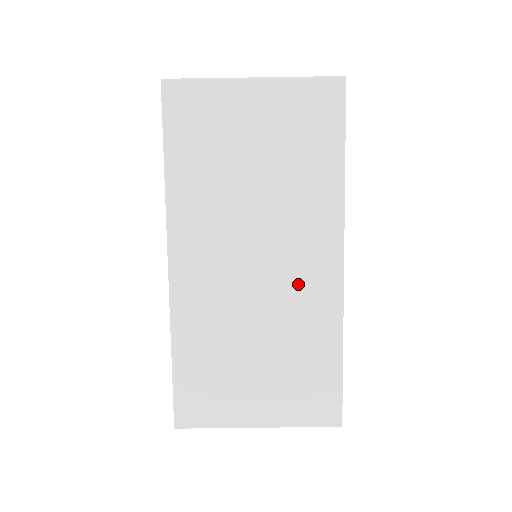
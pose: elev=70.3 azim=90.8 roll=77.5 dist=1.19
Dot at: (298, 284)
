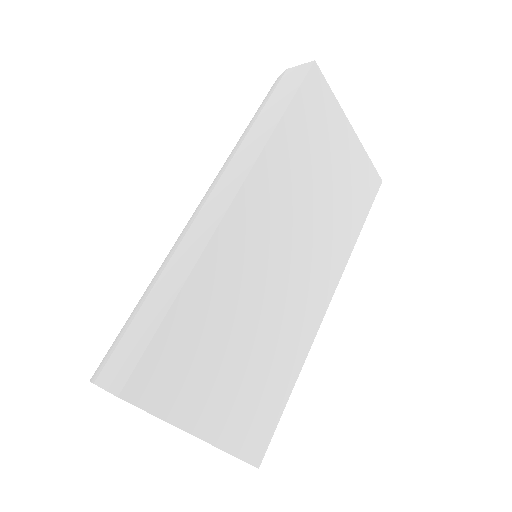
Dot at: (299, 302)
